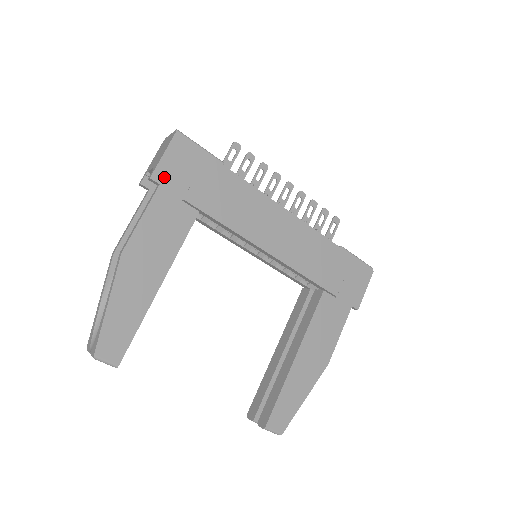
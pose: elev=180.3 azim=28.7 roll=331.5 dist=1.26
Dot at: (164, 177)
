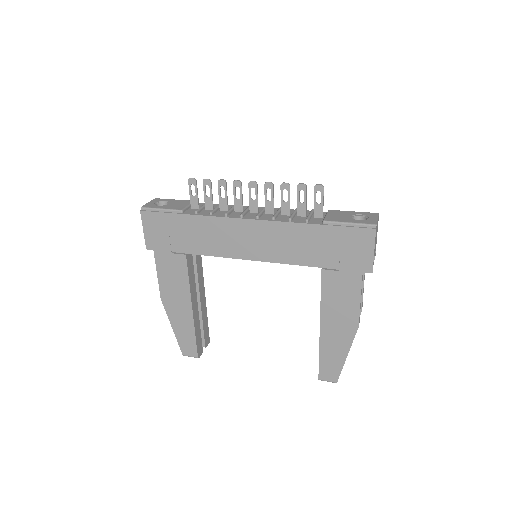
Dot at: (153, 244)
